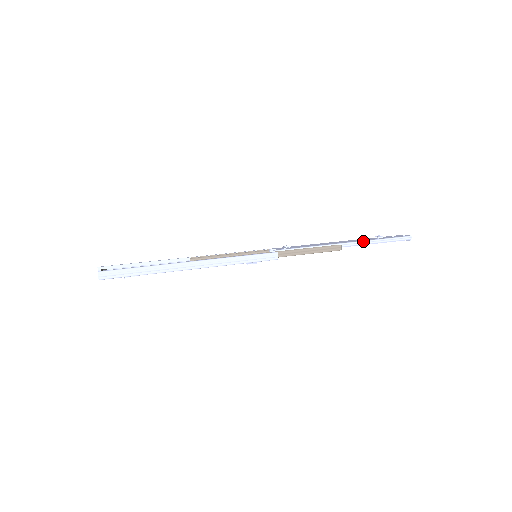
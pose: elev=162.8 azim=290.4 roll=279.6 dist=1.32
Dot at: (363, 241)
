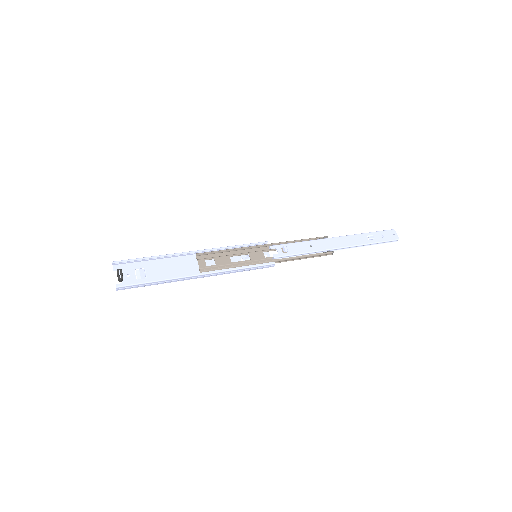
Dot at: (354, 246)
